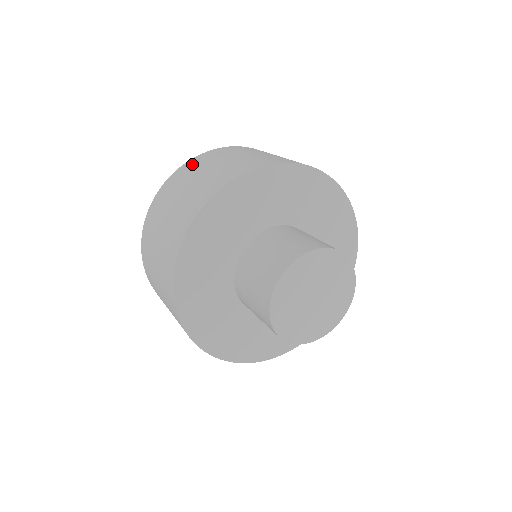
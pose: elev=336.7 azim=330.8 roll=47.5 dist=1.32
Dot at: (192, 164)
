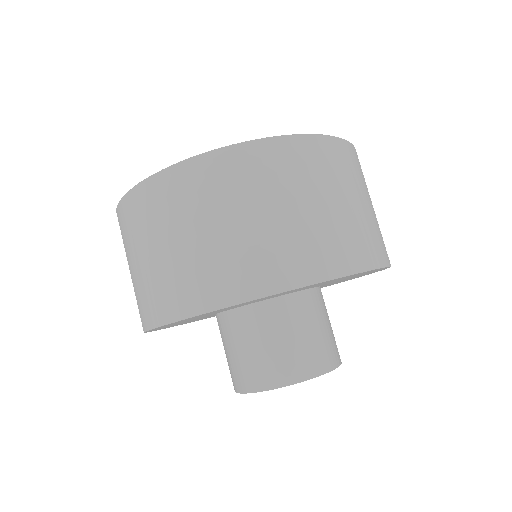
Dot at: (291, 157)
